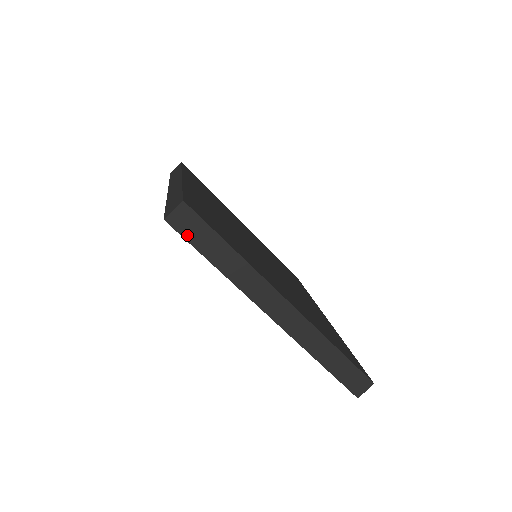
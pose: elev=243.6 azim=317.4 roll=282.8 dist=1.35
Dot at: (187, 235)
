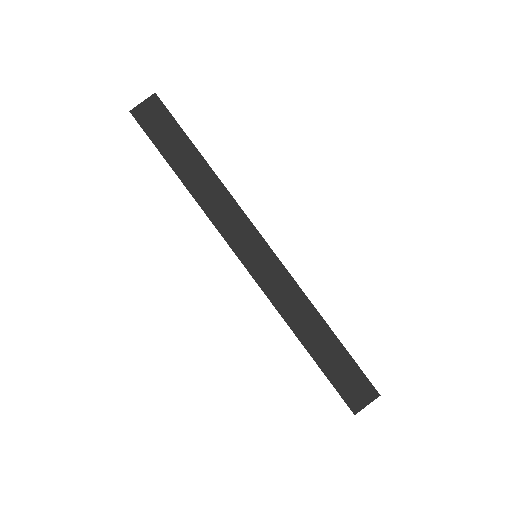
Dot at: (153, 134)
